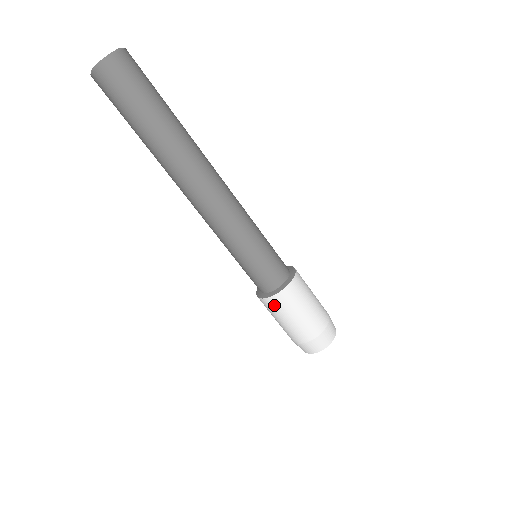
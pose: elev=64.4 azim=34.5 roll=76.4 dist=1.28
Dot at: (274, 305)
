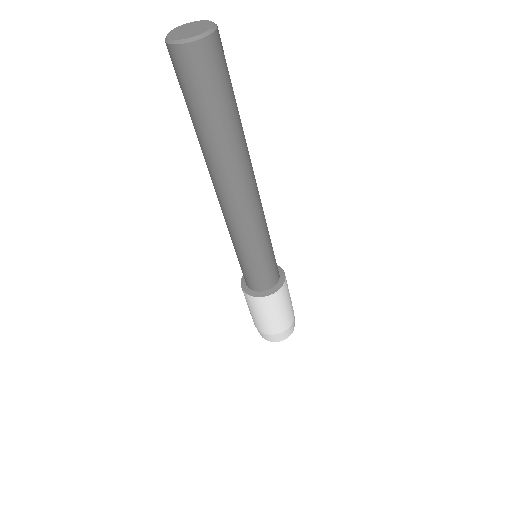
Dot at: (257, 303)
